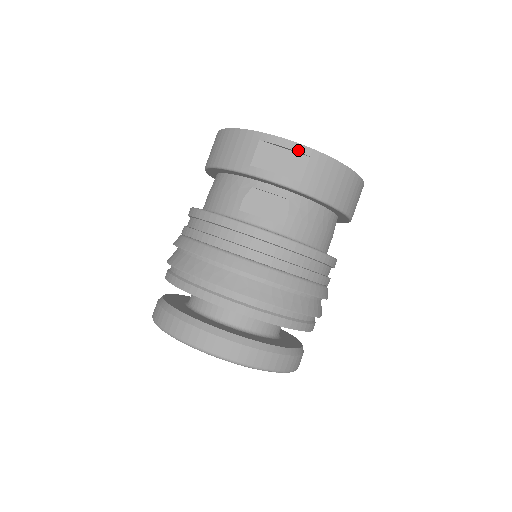
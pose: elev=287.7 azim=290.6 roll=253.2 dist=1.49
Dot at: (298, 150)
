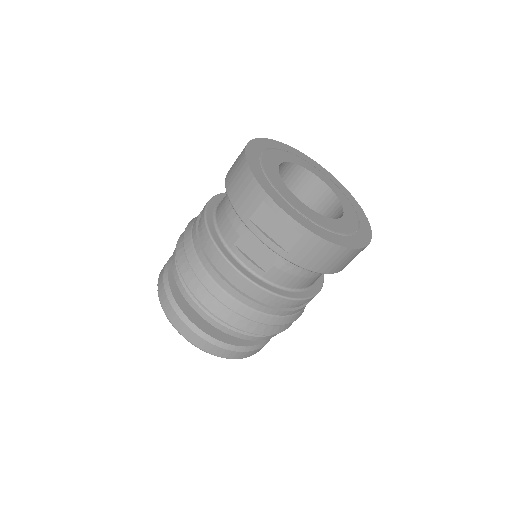
Dot at: (294, 226)
